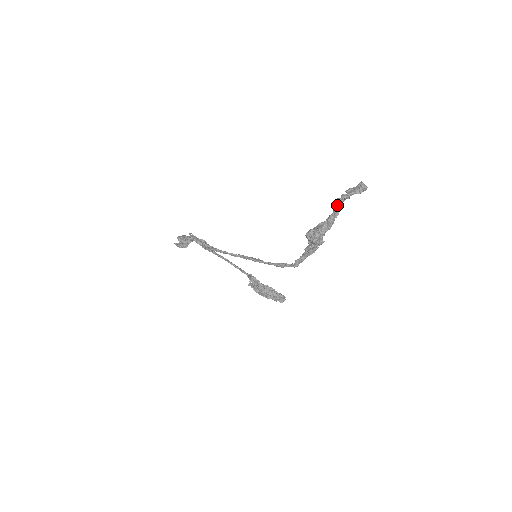
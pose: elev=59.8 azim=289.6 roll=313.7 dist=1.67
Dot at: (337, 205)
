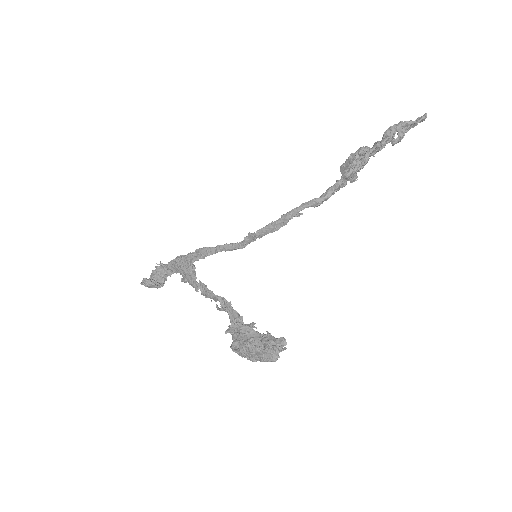
Dot at: (387, 131)
